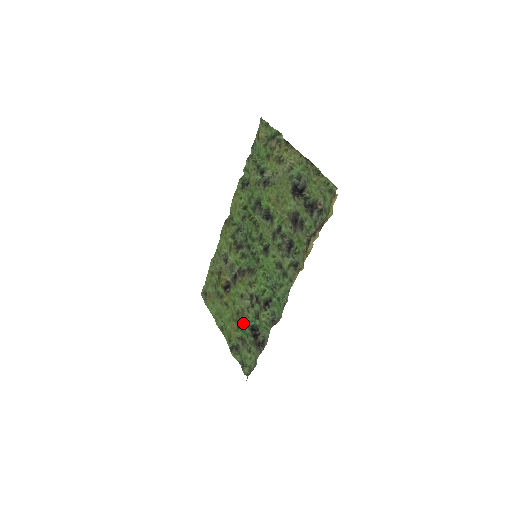
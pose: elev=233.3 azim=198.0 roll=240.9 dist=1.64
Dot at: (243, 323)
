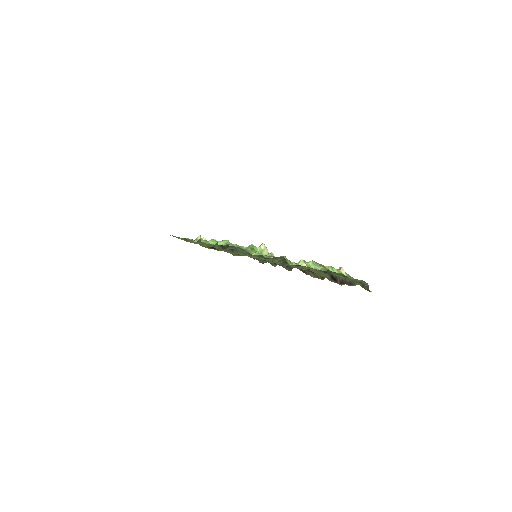
Dot at: occluded
